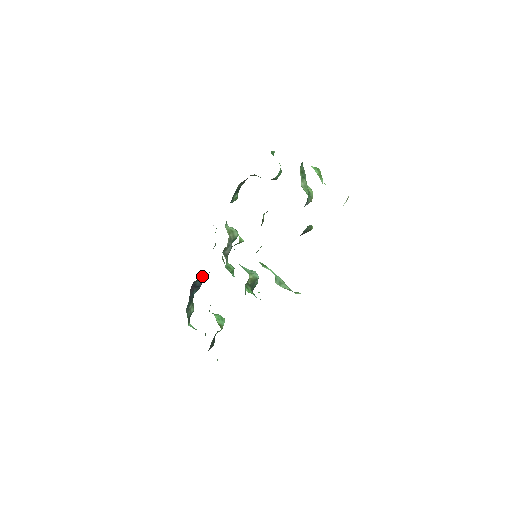
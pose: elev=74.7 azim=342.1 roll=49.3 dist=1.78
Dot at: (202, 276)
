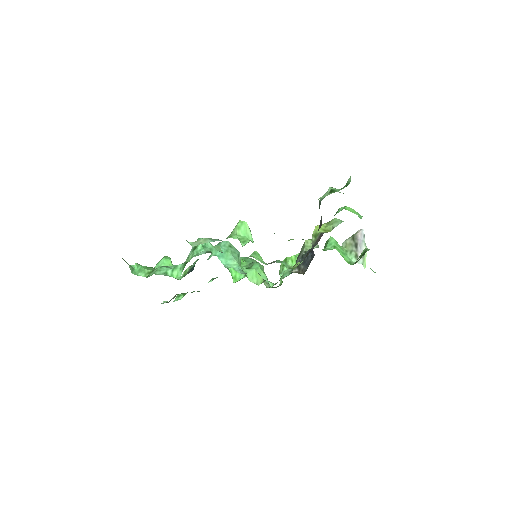
Dot at: occluded
